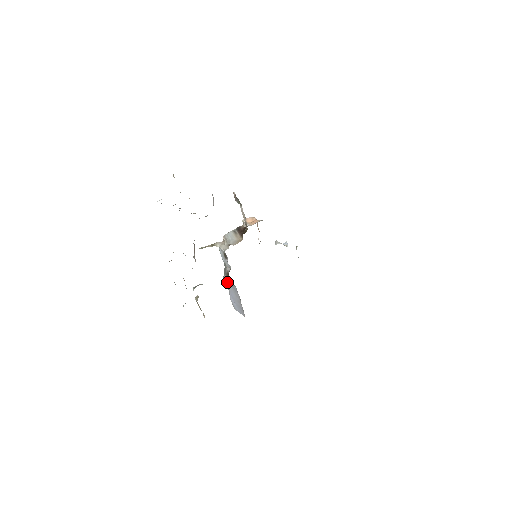
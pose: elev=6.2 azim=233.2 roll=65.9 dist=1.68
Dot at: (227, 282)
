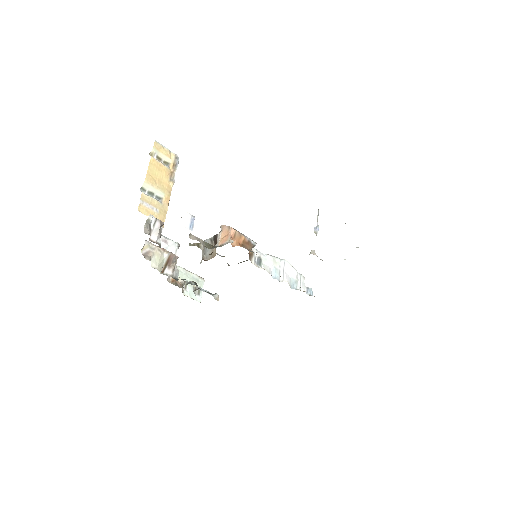
Dot at: occluded
